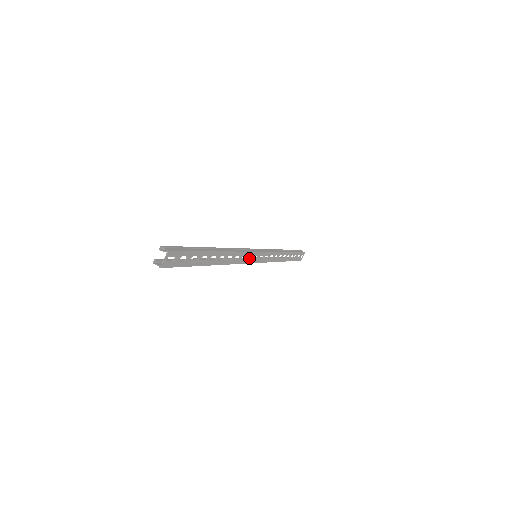
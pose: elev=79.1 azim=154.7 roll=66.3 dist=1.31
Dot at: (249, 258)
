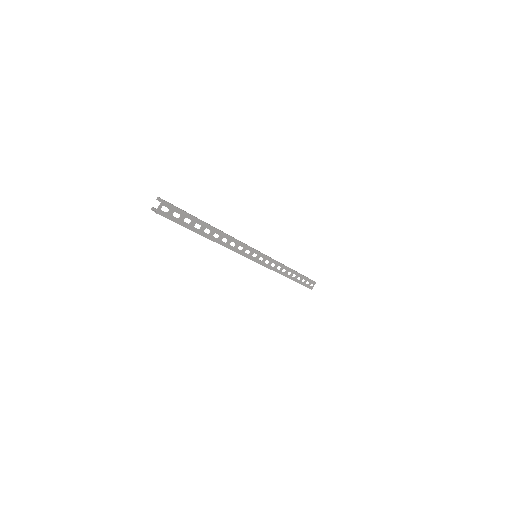
Dot at: occluded
